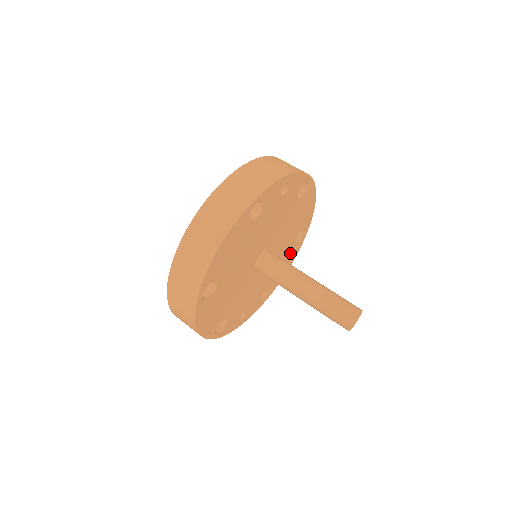
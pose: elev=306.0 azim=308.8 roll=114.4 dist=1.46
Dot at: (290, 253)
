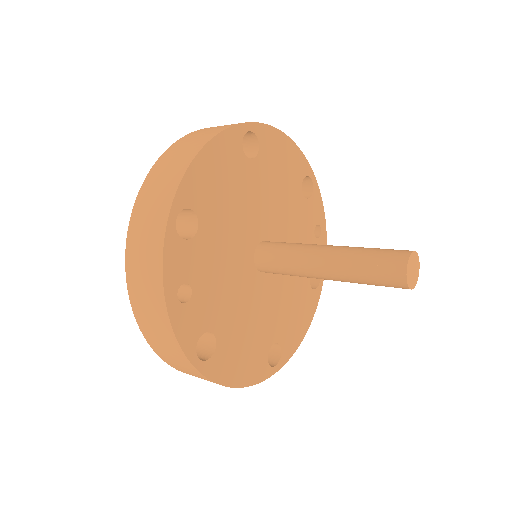
Dot at: (257, 353)
